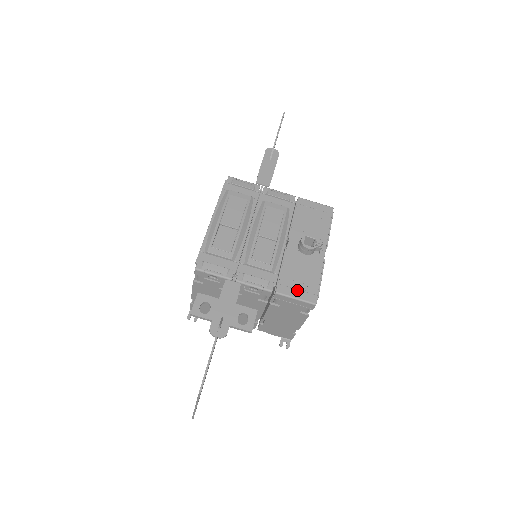
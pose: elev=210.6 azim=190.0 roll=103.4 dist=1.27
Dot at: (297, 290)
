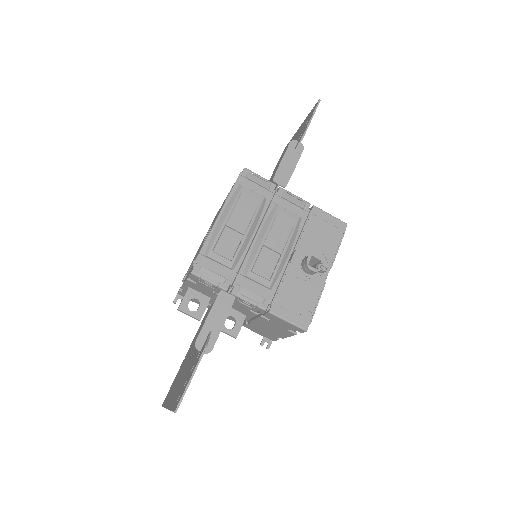
Dot at: (291, 312)
